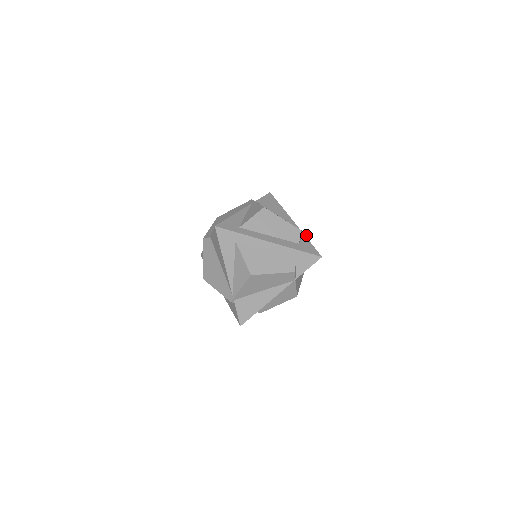
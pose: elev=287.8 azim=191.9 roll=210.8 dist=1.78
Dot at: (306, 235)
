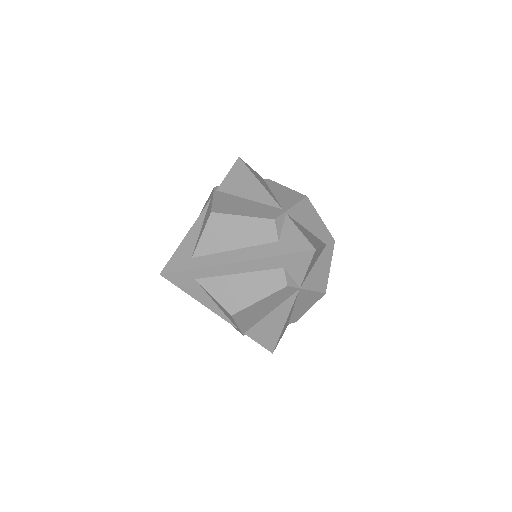
Dot at: (306, 199)
